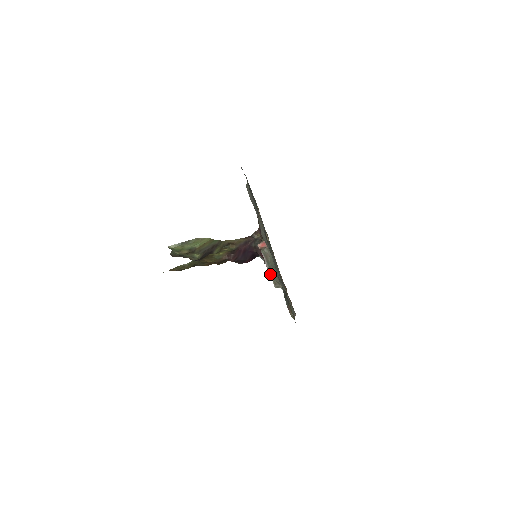
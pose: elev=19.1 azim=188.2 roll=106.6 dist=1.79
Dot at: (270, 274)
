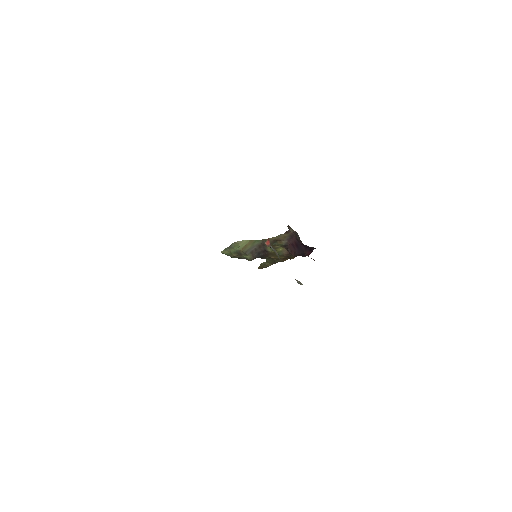
Dot at: occluded
